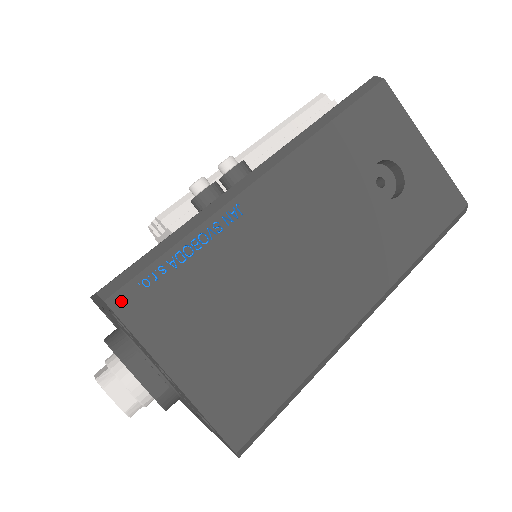
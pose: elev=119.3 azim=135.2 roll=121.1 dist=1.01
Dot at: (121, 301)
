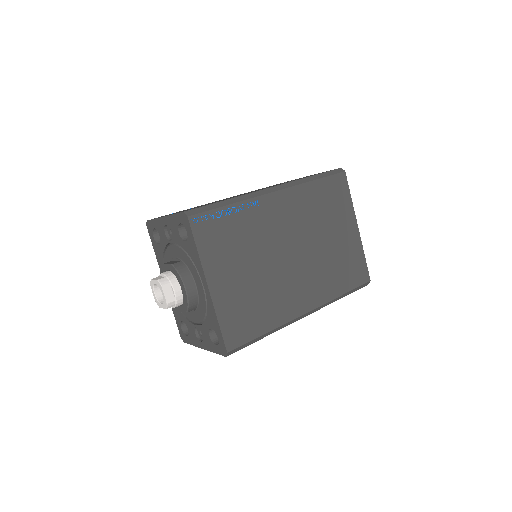
Dot at: occluded
